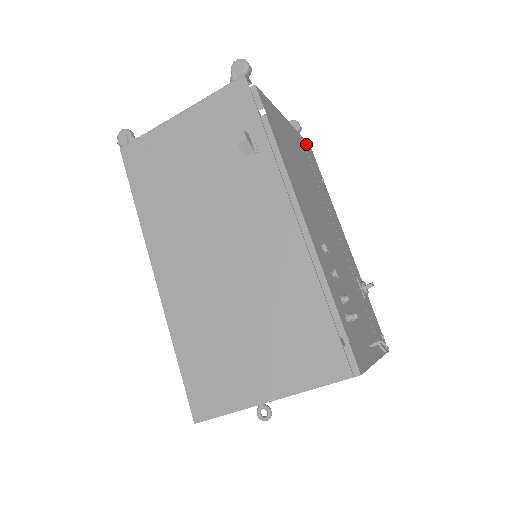
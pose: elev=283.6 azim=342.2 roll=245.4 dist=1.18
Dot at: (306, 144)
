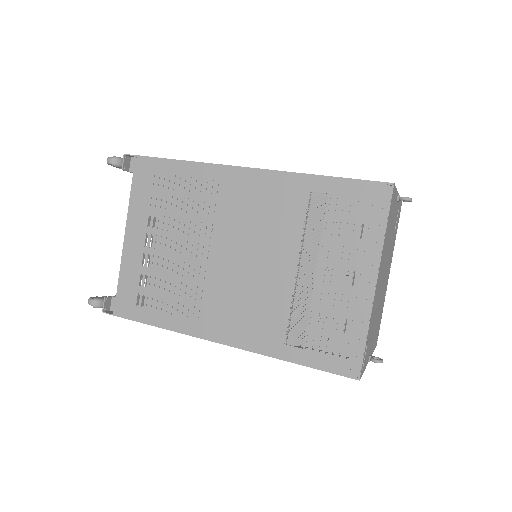
Dot at: occluded
